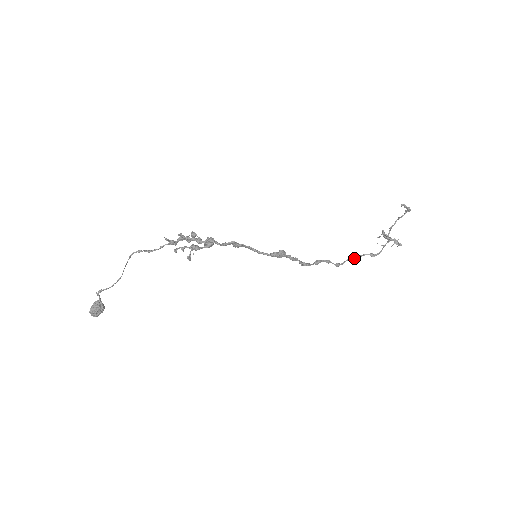
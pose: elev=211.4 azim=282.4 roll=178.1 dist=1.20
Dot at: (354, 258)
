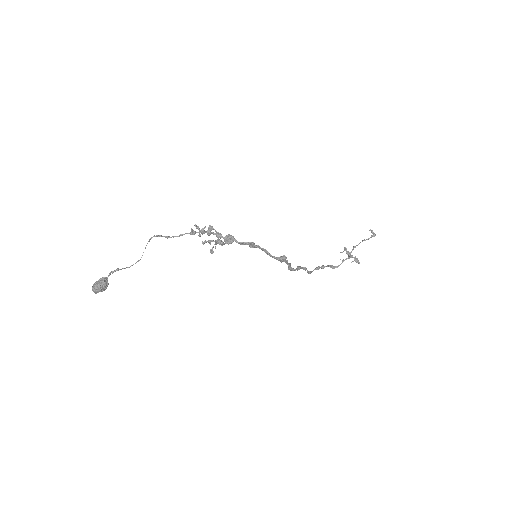
Dot at: occluded
